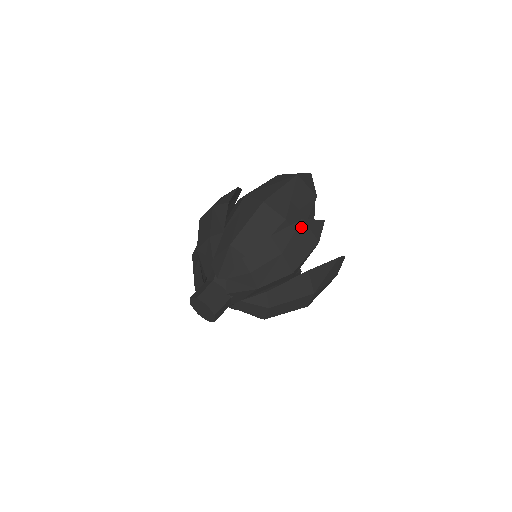
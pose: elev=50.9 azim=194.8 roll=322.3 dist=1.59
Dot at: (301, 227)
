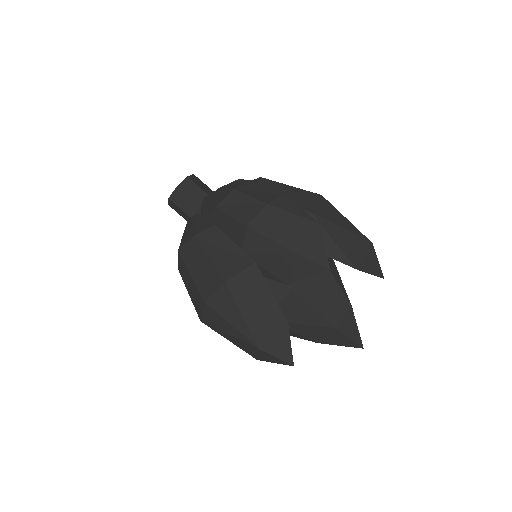
Dot at: (309, 224)
